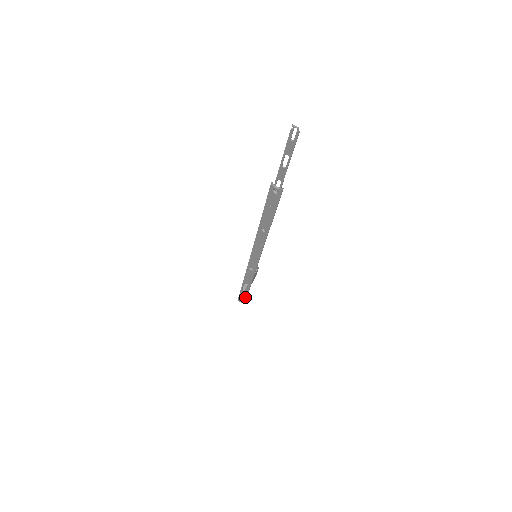
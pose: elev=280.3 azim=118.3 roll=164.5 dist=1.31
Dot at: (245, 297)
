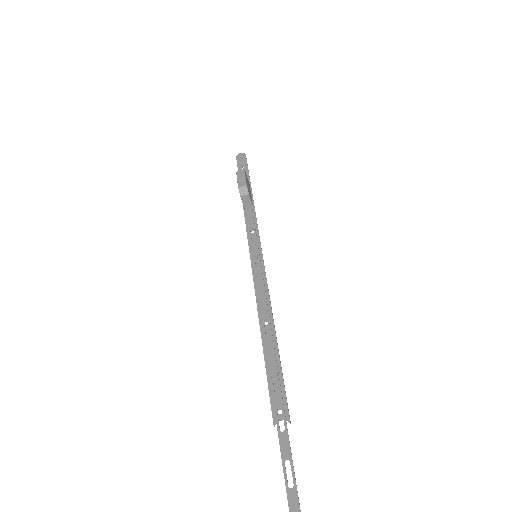
Dot at: (246, 169)
